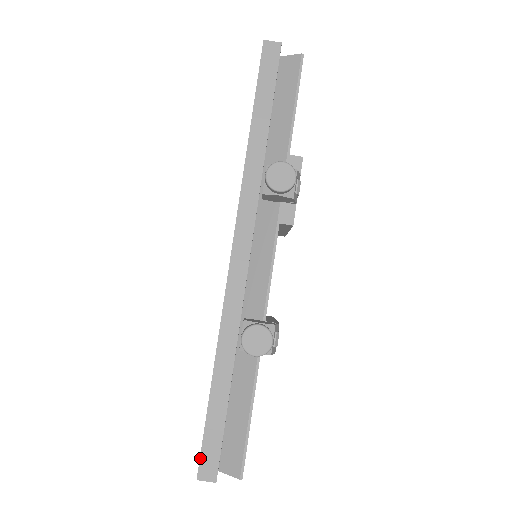
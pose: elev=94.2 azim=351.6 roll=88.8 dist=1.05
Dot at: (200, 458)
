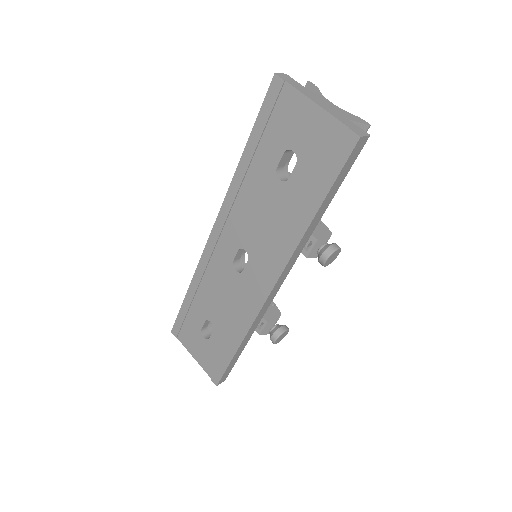
Dot at: (221, 379)
